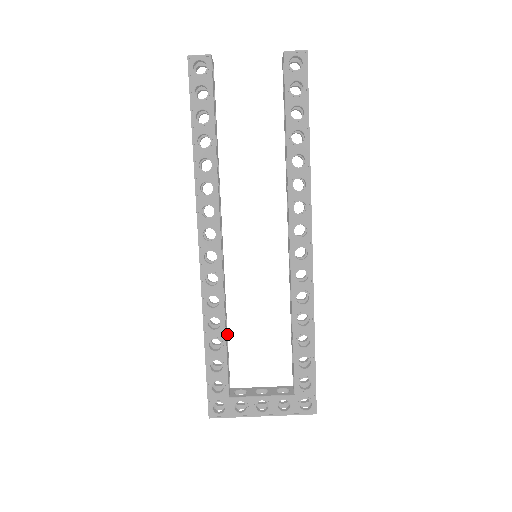
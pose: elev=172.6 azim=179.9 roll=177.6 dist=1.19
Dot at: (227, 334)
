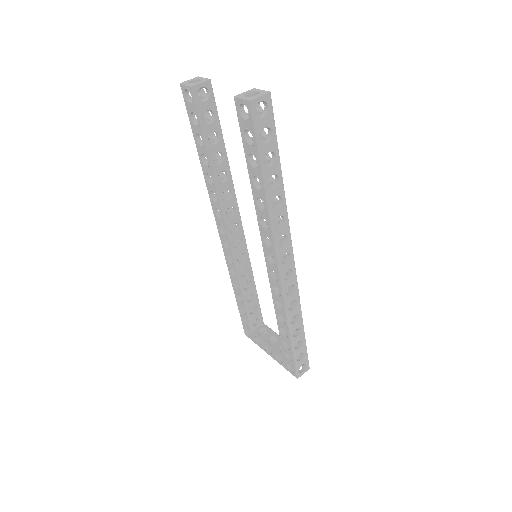
Dot at: (256, 292)
